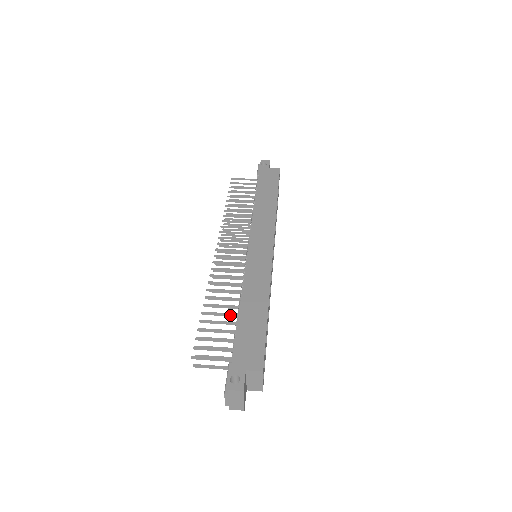
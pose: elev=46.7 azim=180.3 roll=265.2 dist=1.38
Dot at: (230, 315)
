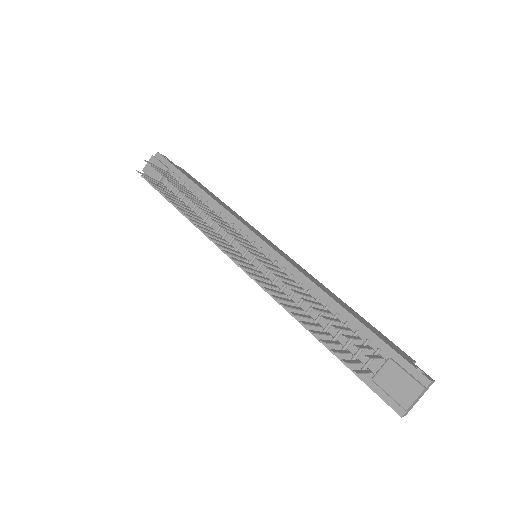
Dot at: (328, 312)
